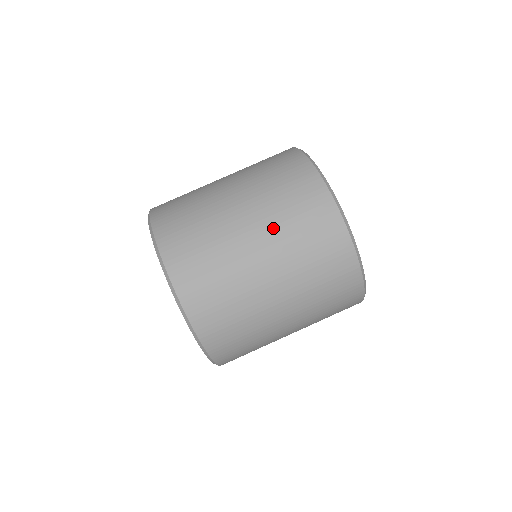
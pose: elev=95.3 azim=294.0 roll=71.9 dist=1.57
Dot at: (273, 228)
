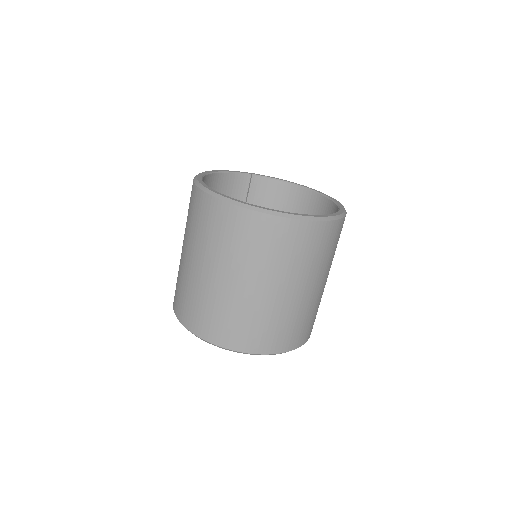
Dot at: (251, 268)
